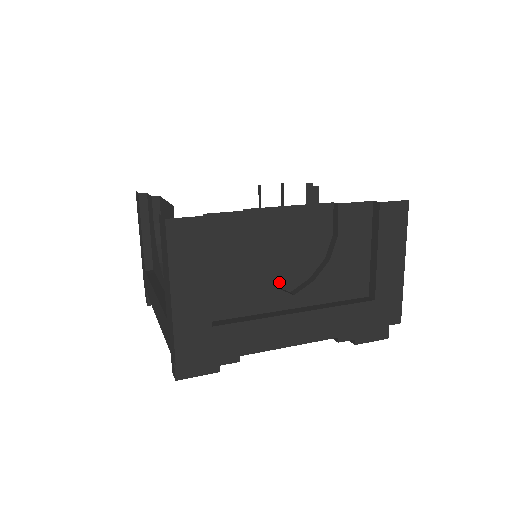
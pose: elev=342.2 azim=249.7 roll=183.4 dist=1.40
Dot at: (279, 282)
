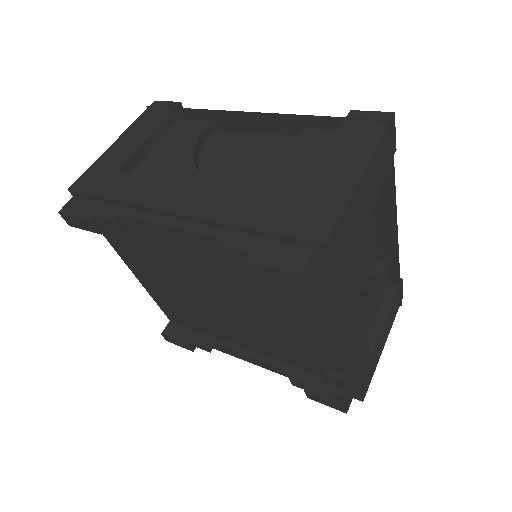
Dot at: (210, 178)
